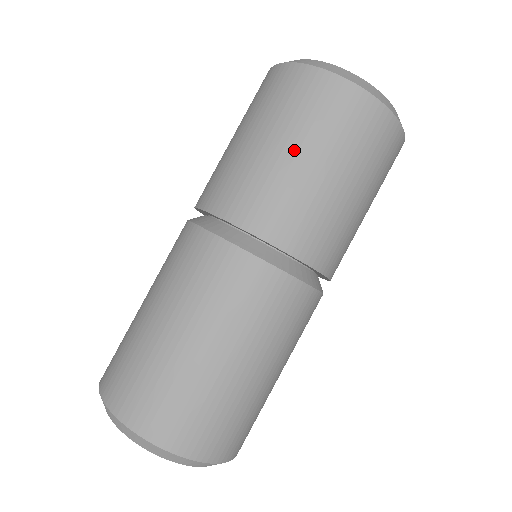
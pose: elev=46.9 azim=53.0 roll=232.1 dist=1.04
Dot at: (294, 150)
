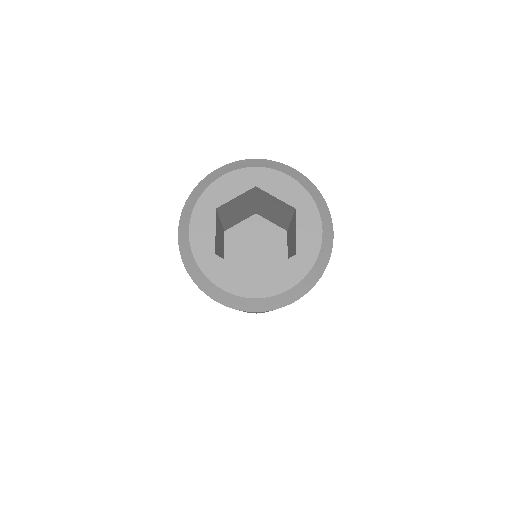
Dot at: occluded
